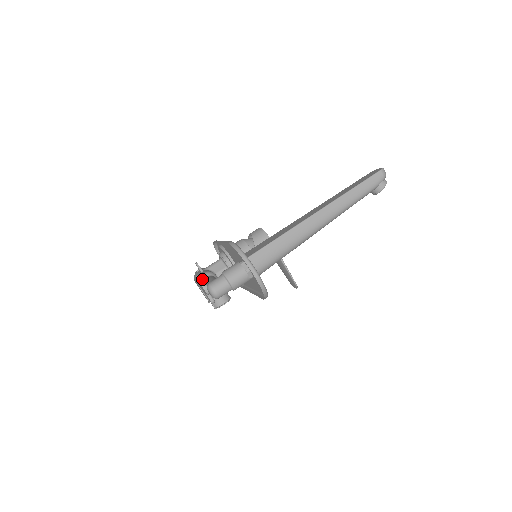
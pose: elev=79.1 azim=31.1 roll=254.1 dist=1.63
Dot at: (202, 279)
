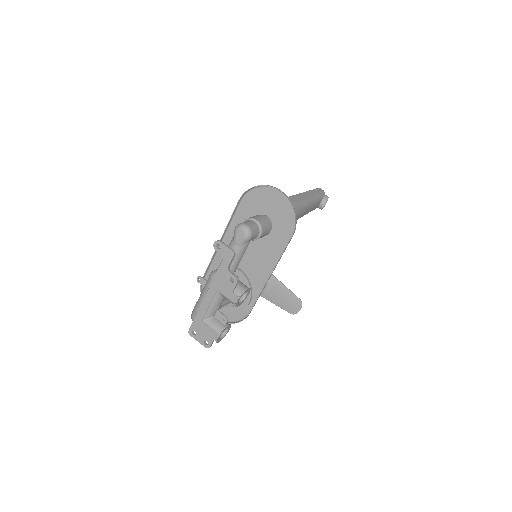
Dot at: (214, 271)
